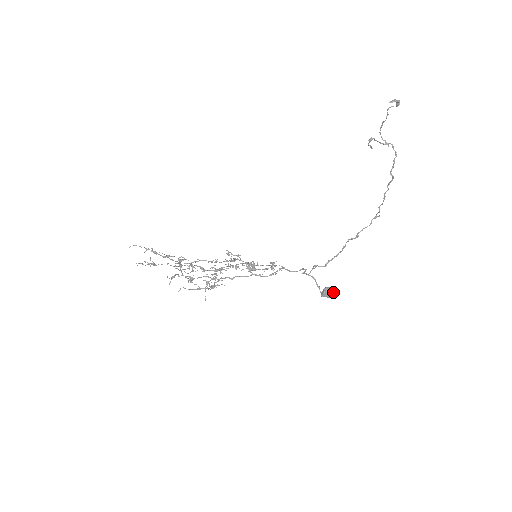
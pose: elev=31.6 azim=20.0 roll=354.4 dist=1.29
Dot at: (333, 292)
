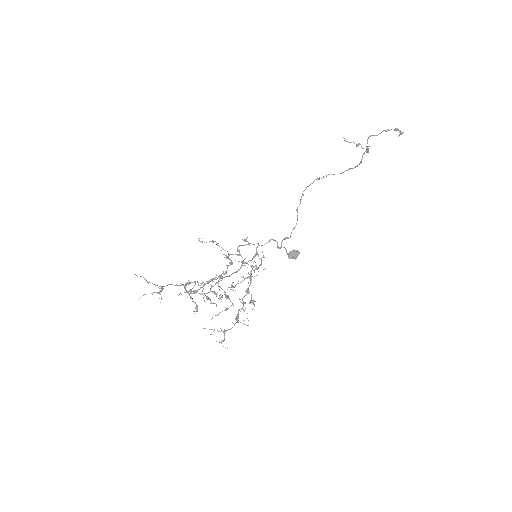
Dot at: occluded
